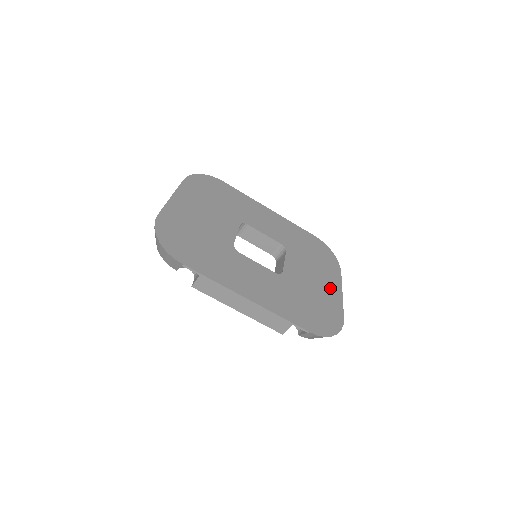
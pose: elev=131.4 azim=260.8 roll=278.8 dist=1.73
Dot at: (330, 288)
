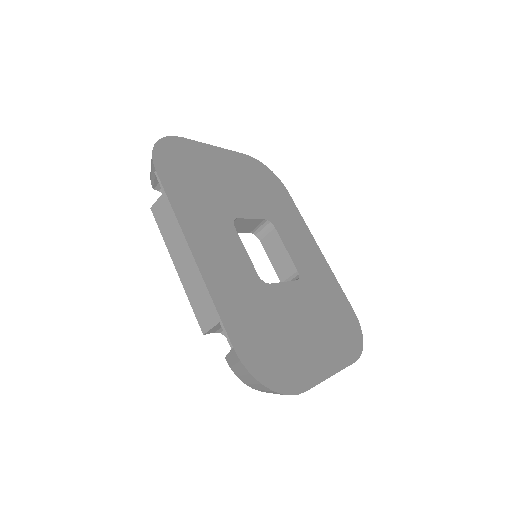
Dot at: (319, 354)
